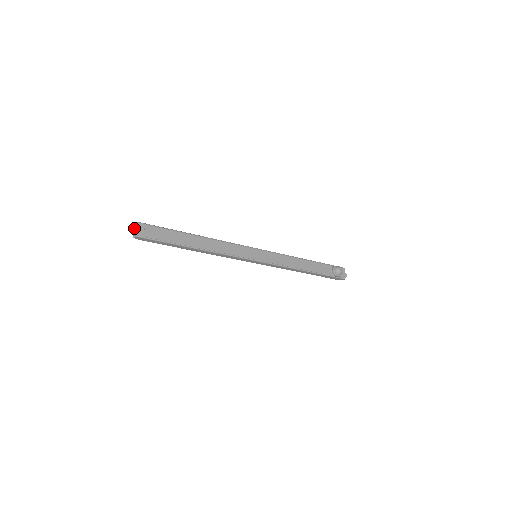
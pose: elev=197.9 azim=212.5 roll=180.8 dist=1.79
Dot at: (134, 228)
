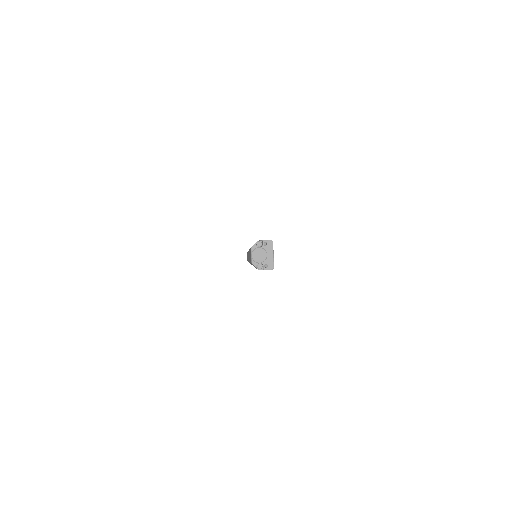
Dot at: (265, 251)
